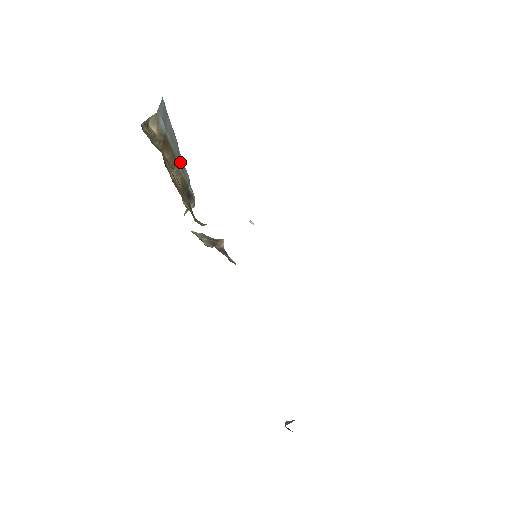
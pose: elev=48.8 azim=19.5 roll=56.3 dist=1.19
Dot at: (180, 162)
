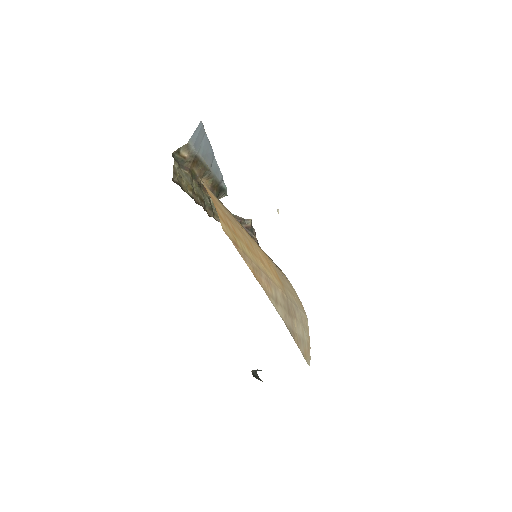
Dot at: (213, 168)
